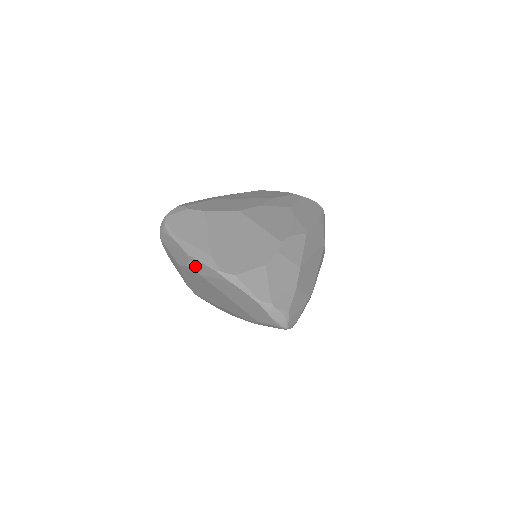
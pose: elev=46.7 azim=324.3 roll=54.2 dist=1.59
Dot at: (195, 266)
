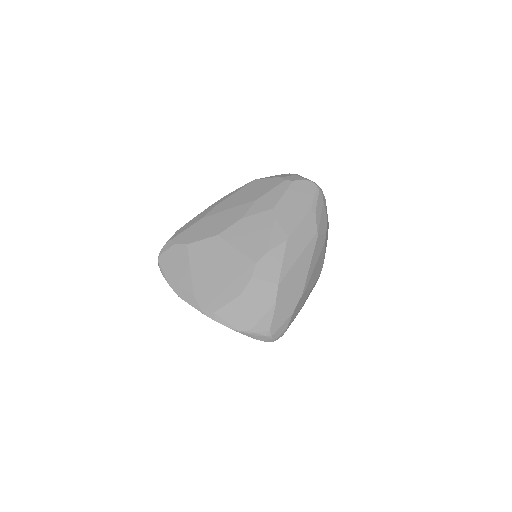
Dot at: occluded
